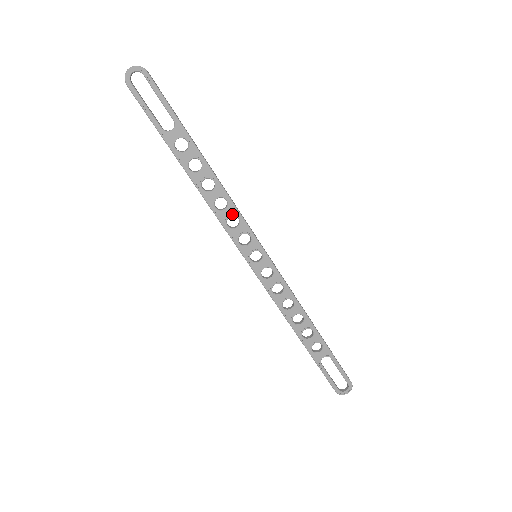
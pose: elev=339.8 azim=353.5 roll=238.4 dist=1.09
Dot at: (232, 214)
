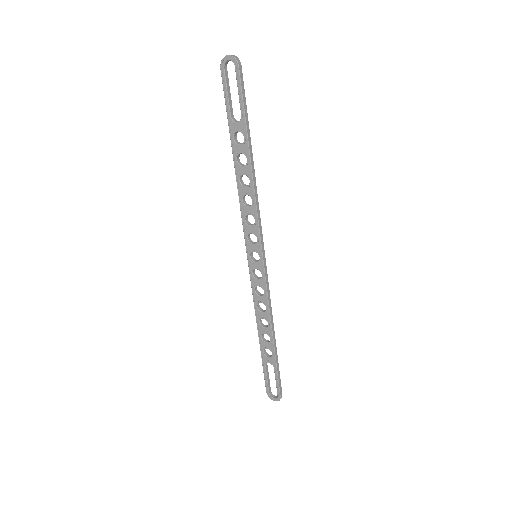
Dot at: (252, 214)
